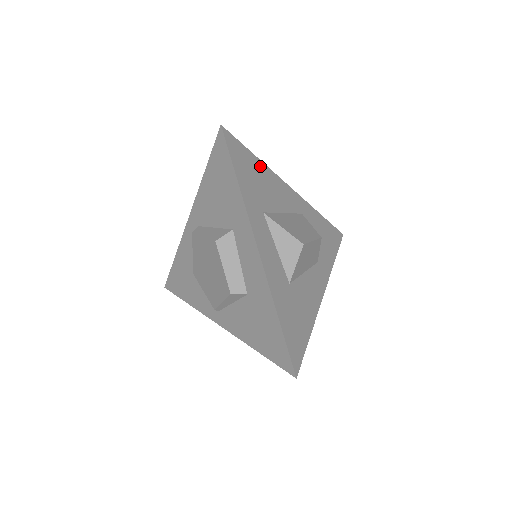
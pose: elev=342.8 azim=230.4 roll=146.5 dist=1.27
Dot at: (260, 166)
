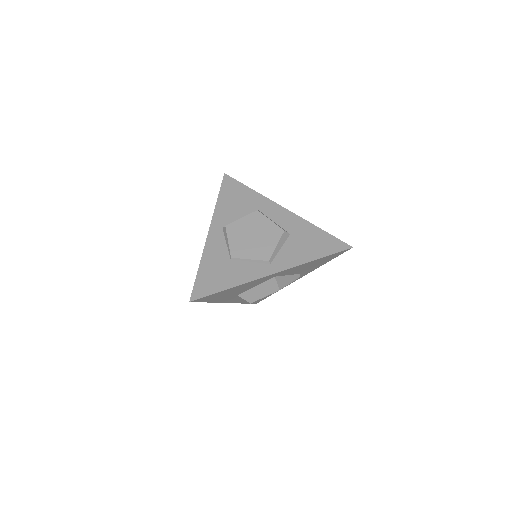
Dot at: occluded
